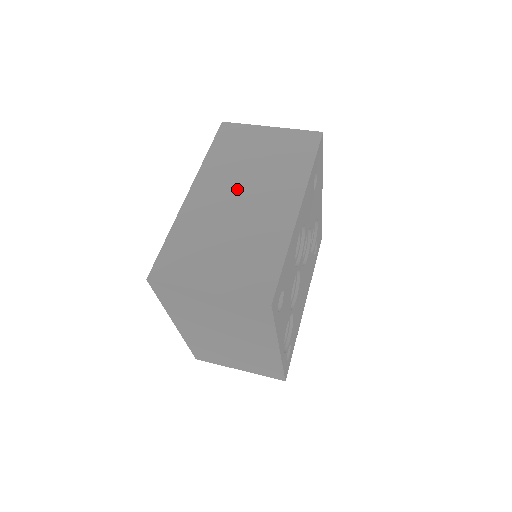
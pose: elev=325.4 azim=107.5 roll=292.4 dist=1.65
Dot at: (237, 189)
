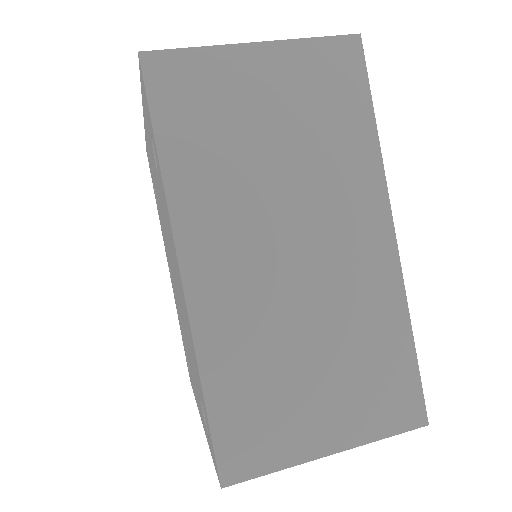
Dot at: (272, 233)
